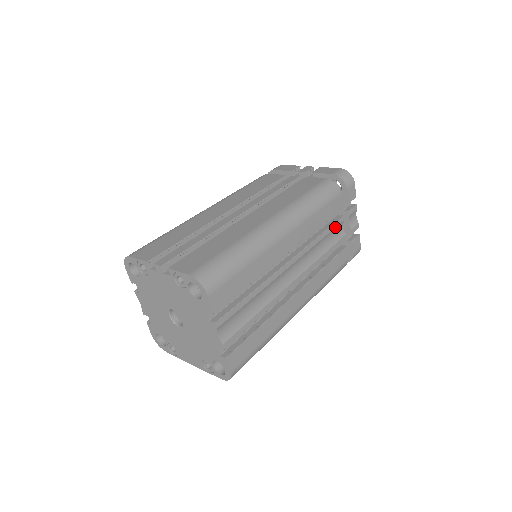
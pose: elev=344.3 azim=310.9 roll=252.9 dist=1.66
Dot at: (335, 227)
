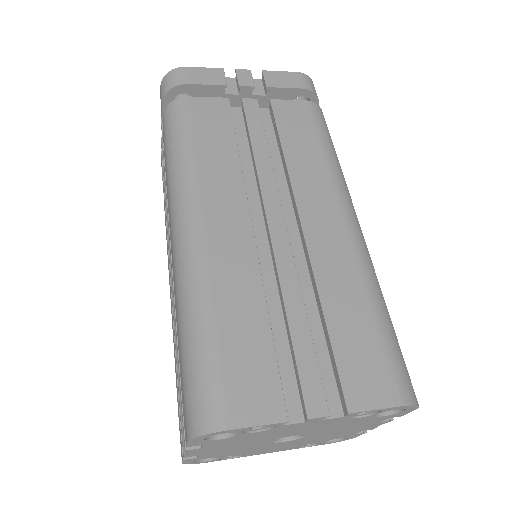
Dot at: occluded
